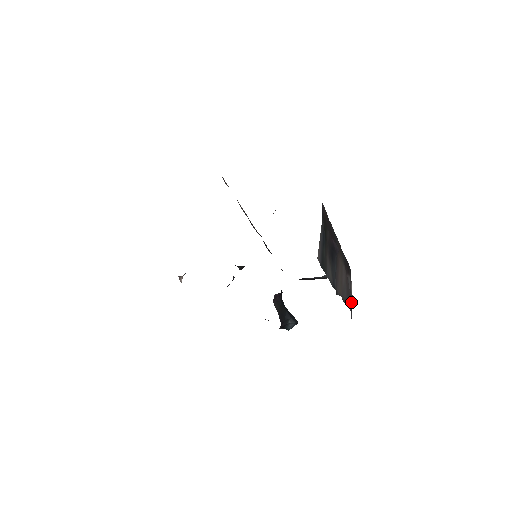
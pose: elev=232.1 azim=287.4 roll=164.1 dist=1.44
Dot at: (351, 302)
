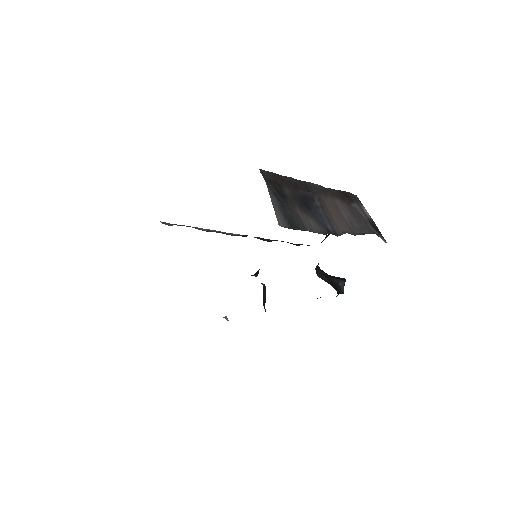
Dot at: (373, 226)
